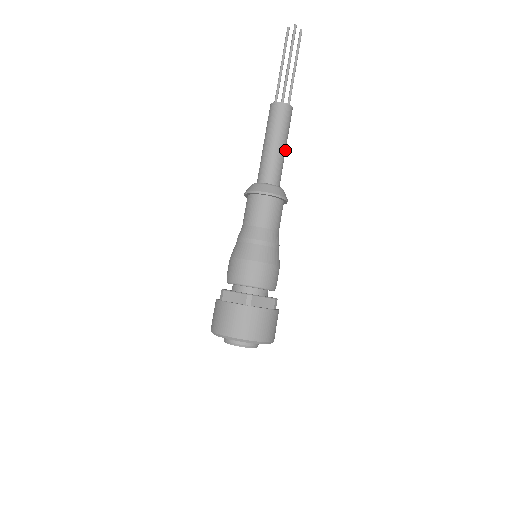
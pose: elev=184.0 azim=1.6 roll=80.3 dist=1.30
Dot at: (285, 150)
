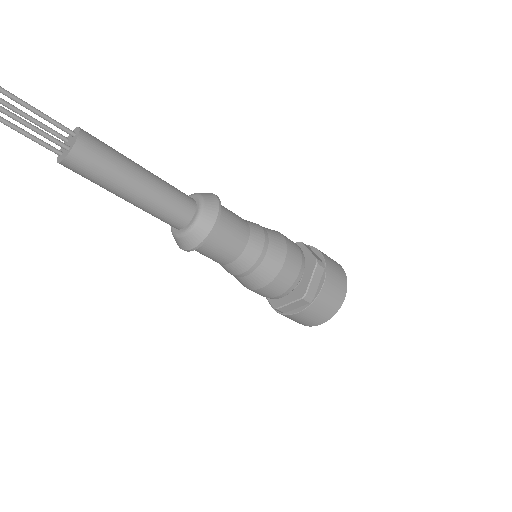
Dot at: (146, 172)
